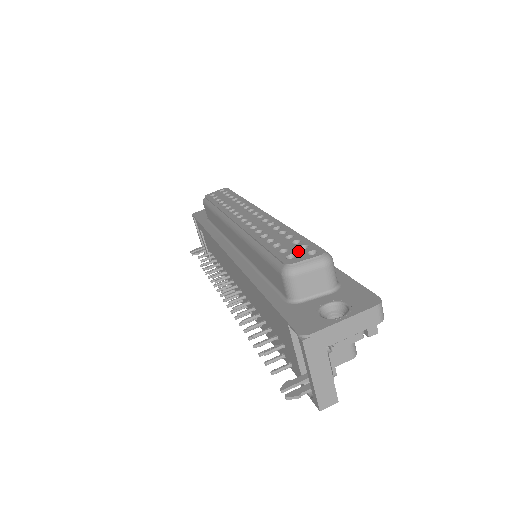
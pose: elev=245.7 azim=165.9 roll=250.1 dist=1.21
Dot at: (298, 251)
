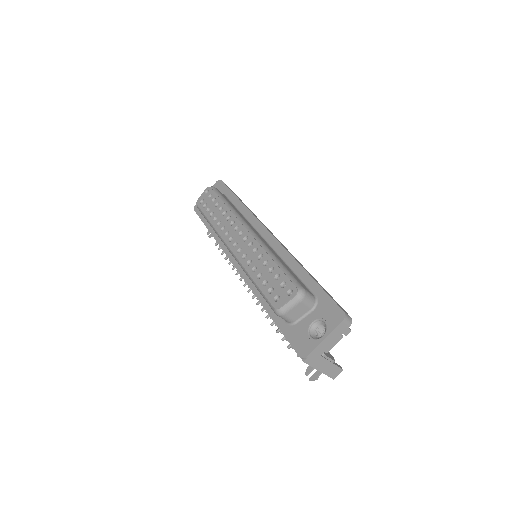
Dot at: (280, 291)
